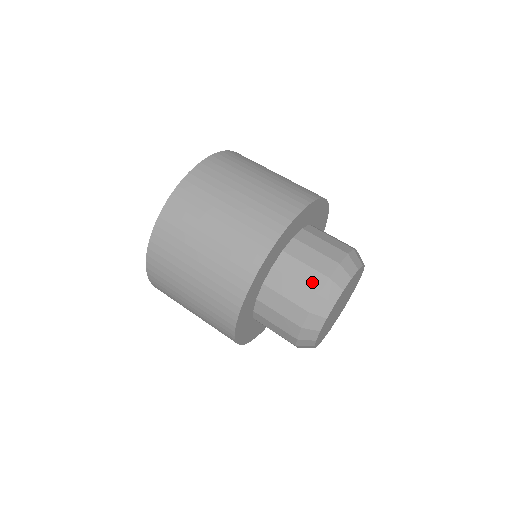
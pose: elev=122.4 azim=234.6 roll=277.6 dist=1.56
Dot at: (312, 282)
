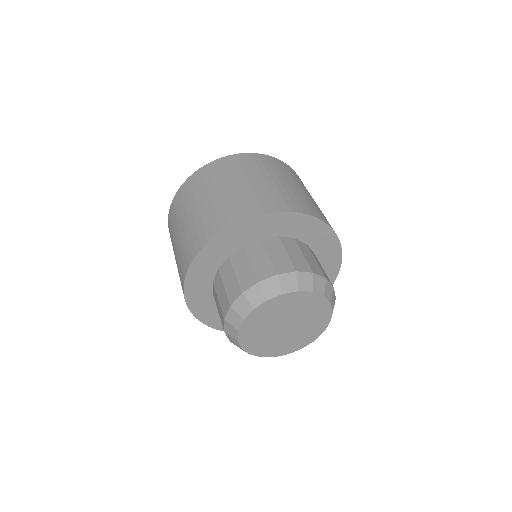
Dot at: (232, 292)
